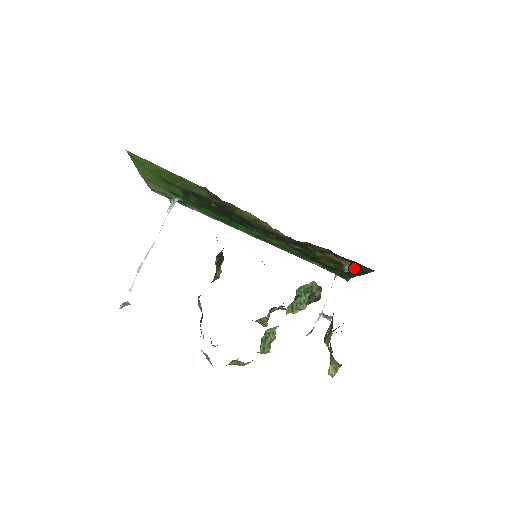
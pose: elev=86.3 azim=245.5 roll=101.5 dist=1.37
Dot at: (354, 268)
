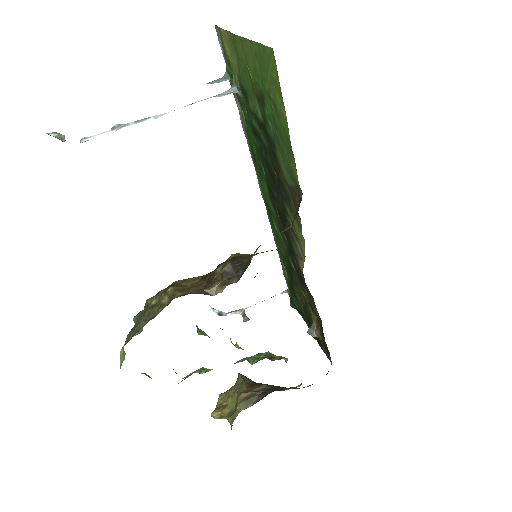
Dot at: occluded
